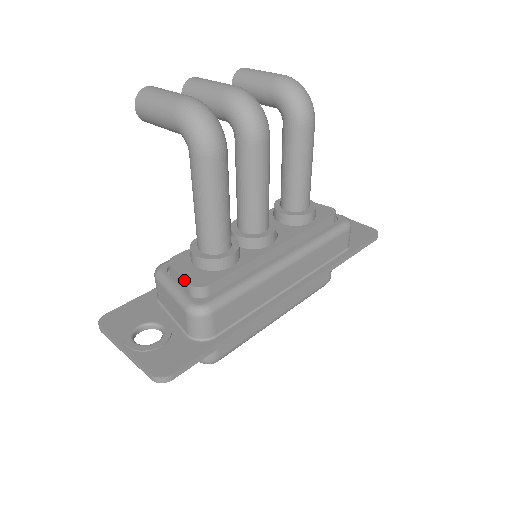
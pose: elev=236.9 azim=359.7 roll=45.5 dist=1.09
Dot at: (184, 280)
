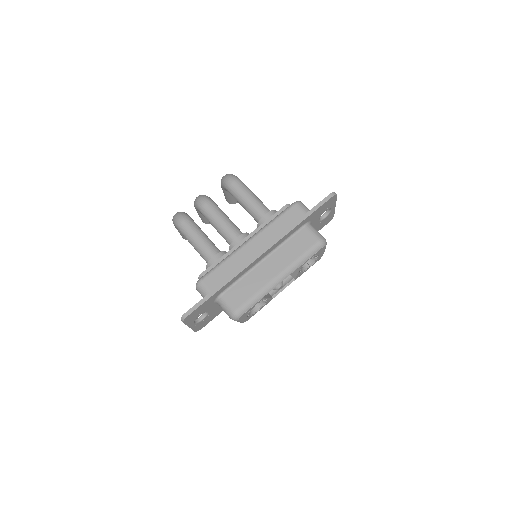
Dot at: occluded
